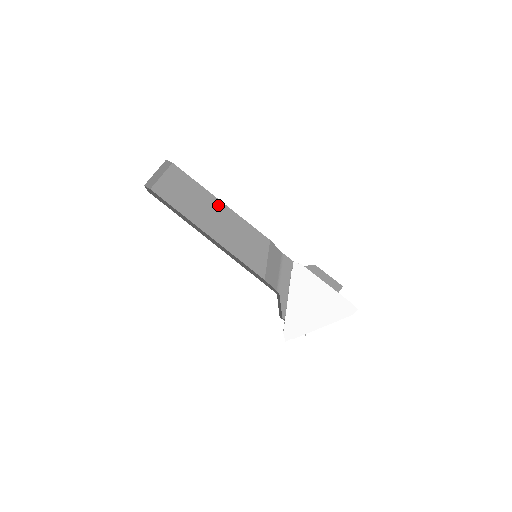
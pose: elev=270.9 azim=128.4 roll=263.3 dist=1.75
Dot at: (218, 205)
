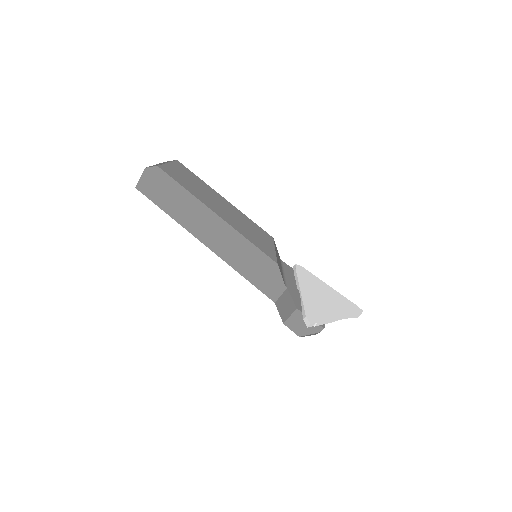
Dot at: (222, 199)
